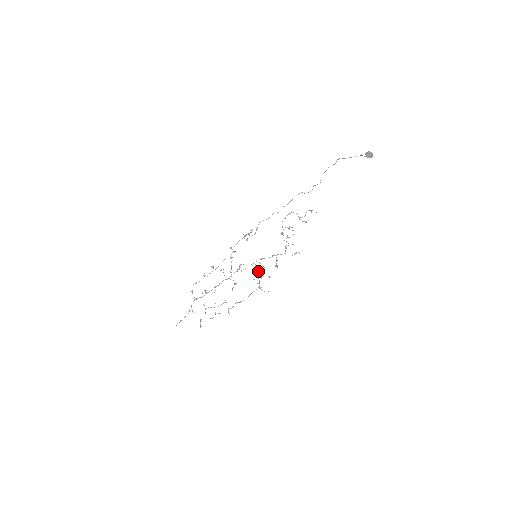
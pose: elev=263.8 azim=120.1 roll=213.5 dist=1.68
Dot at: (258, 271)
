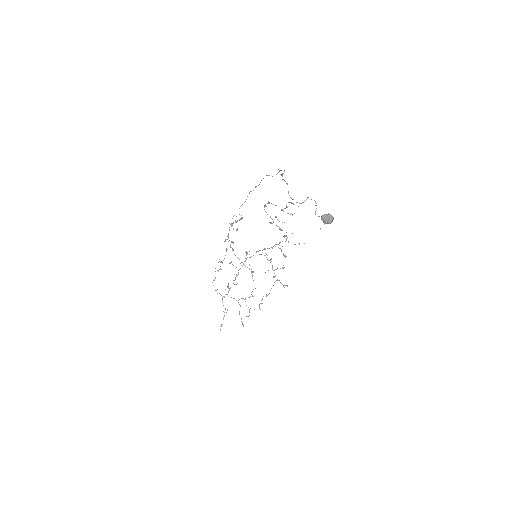
Dot at: (268, 260)
